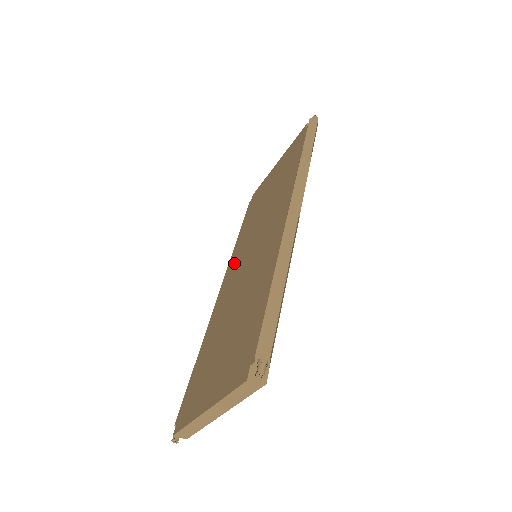
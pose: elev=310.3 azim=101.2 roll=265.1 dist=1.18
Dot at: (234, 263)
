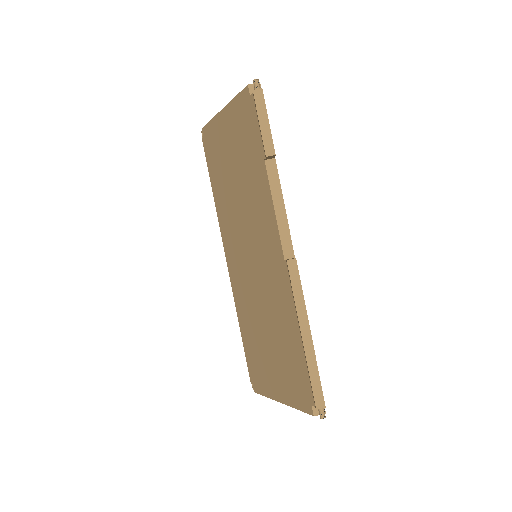
Dot at: (230, 242)
